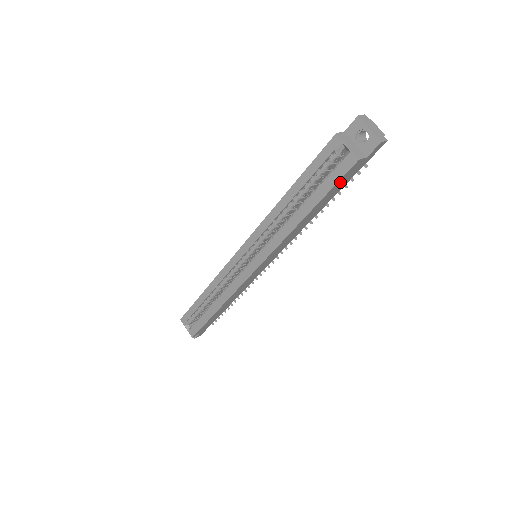
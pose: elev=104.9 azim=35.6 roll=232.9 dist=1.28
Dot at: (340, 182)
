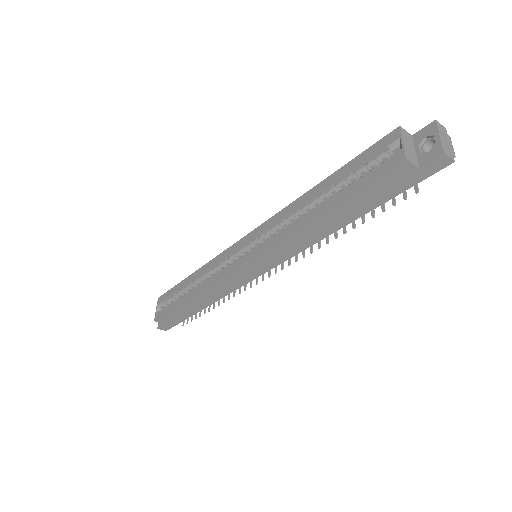
Dot at: (375, 187)
